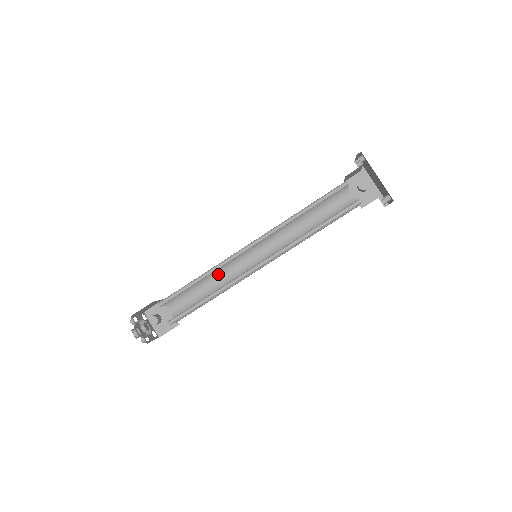
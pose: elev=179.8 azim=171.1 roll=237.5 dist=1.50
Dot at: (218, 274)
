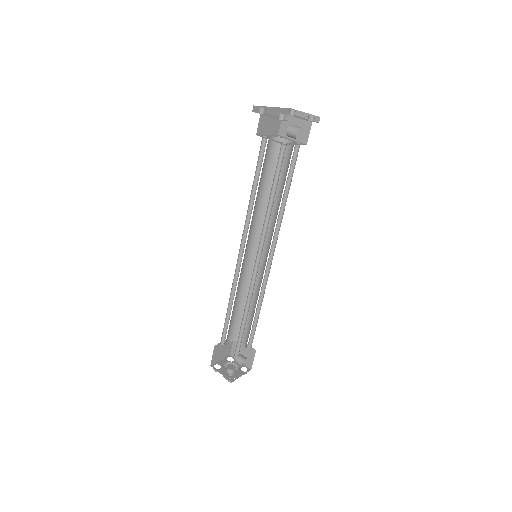
Dot at: (236, 293)
